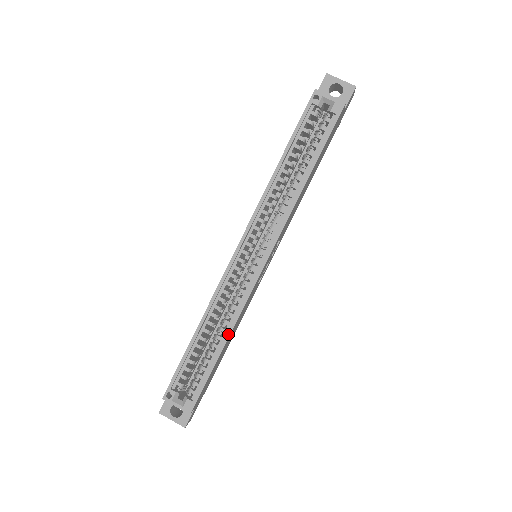
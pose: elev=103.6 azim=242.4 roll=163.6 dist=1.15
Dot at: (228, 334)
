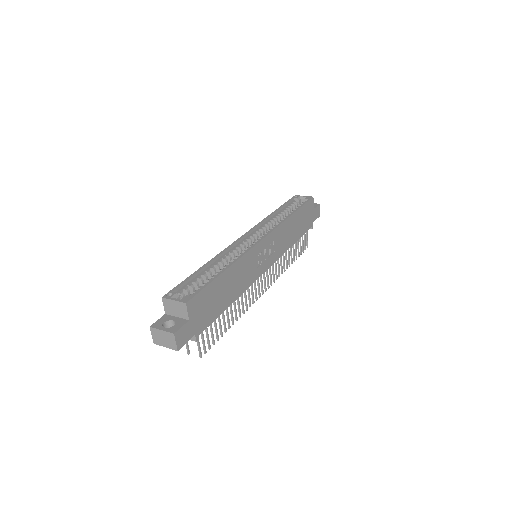
Dot at: (231, 264)
